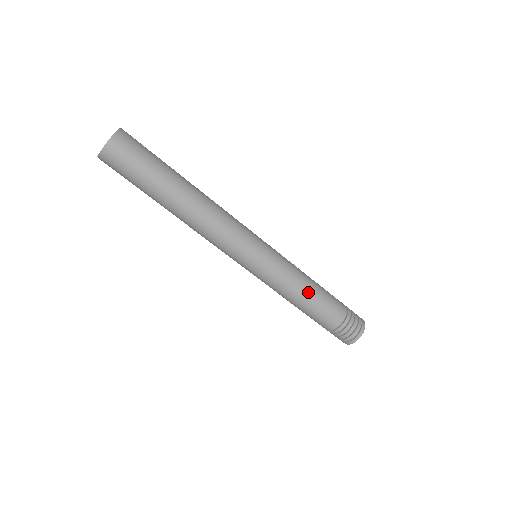
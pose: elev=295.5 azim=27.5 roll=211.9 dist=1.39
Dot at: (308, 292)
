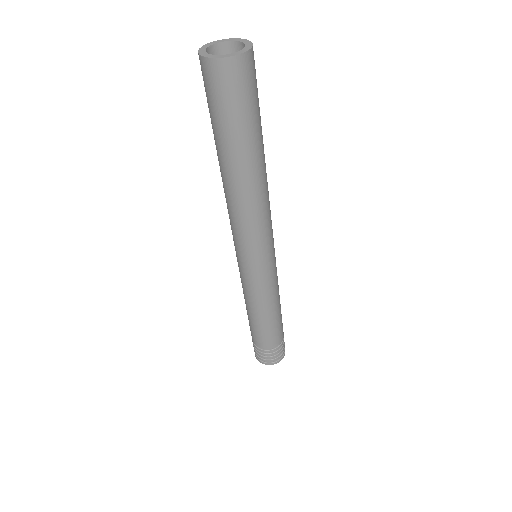
Dot at: (265, 316)
